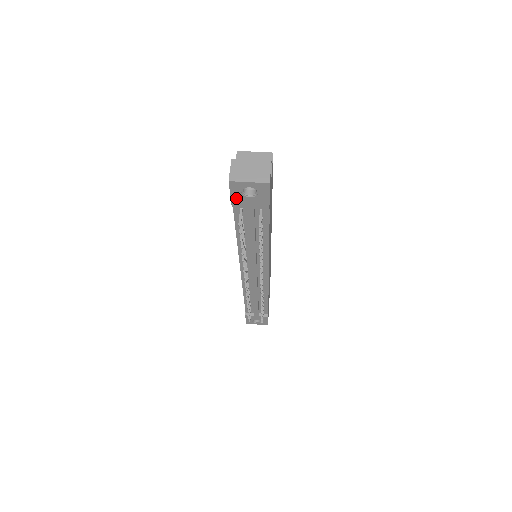
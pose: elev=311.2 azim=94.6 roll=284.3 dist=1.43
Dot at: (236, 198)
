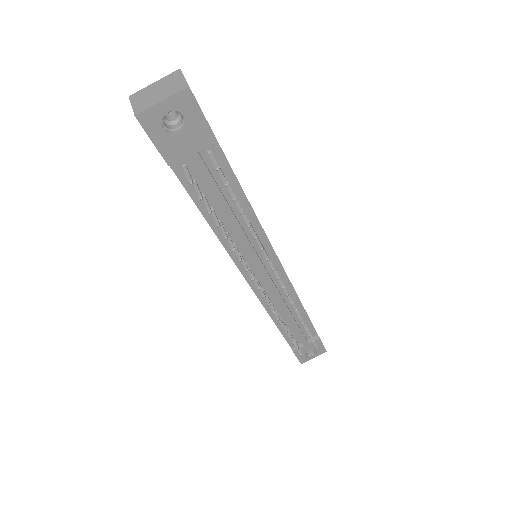
Dot at: (164, 145)
